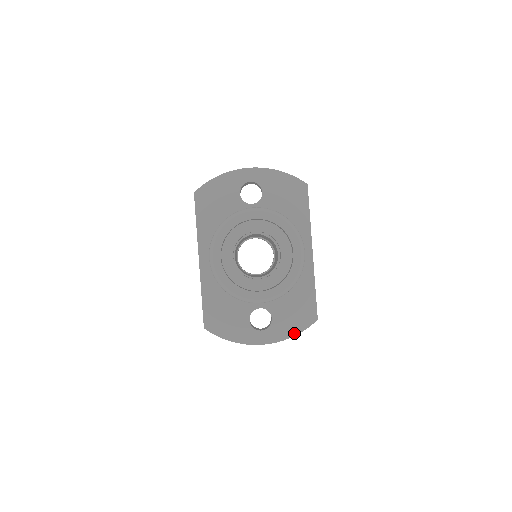
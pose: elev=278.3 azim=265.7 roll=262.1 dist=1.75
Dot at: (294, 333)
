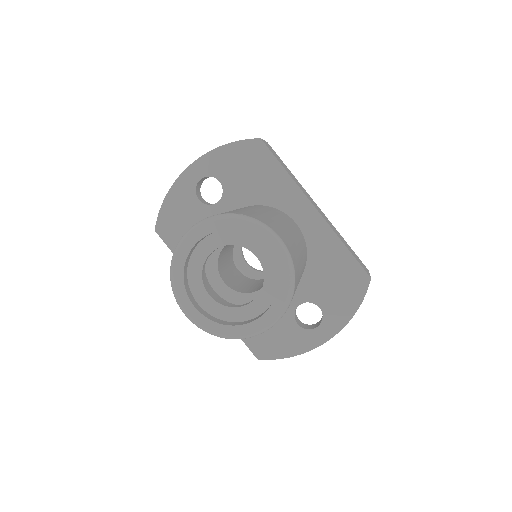
Dot at: (354, 309)
